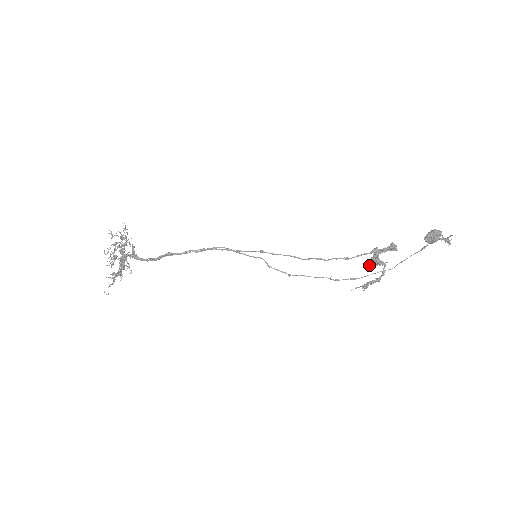
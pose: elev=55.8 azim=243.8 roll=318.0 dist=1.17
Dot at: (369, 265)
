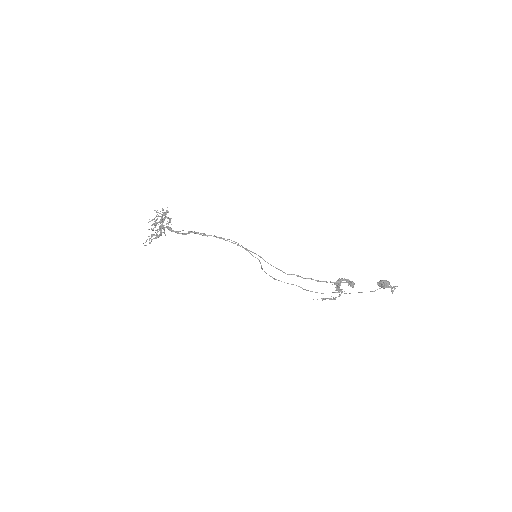
Dot at: (334, 284)
